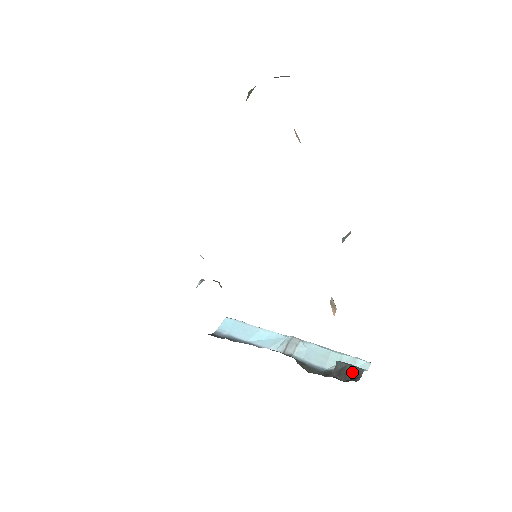
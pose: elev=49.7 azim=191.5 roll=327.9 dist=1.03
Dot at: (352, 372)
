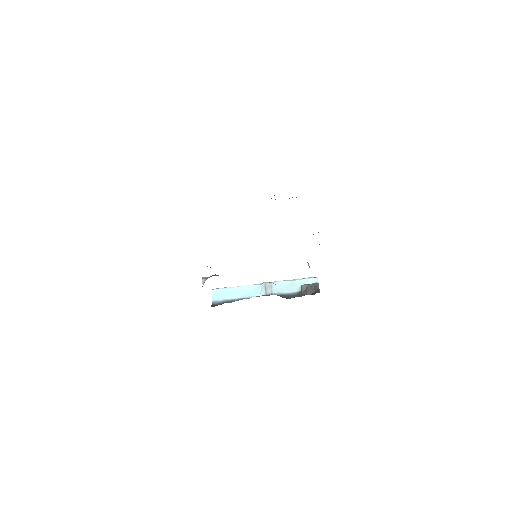
Dot at: (313, 288)
